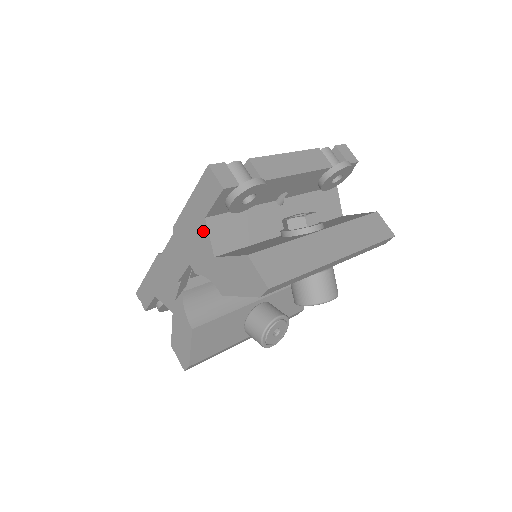
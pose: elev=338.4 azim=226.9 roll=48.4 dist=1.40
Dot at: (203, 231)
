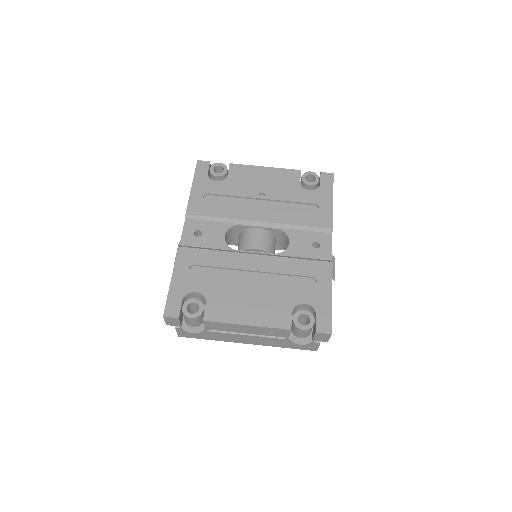
Dot at: occluded
